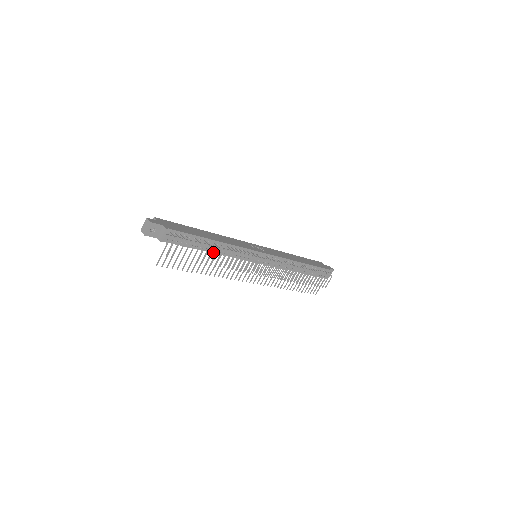
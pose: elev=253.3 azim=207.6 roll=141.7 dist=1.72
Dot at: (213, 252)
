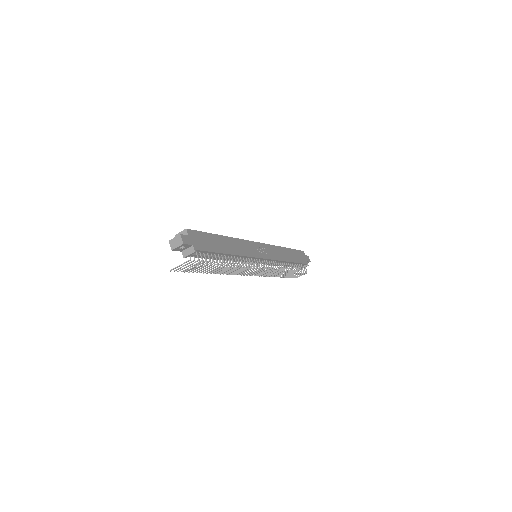
Dot at: occluded
